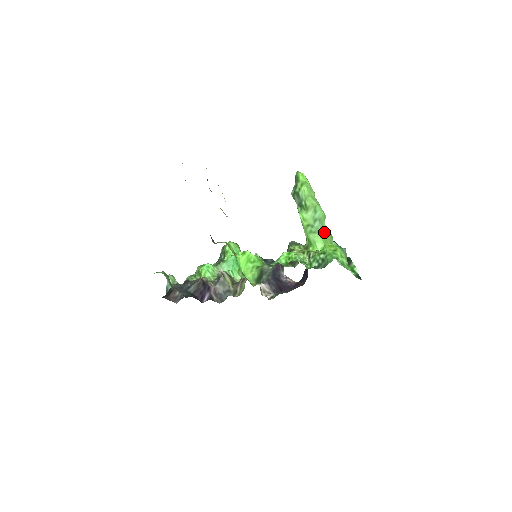
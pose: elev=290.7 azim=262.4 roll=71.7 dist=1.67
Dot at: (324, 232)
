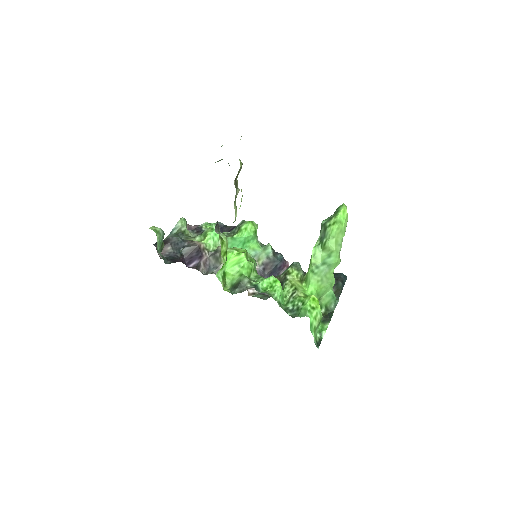
Dot at: (326, 278)
